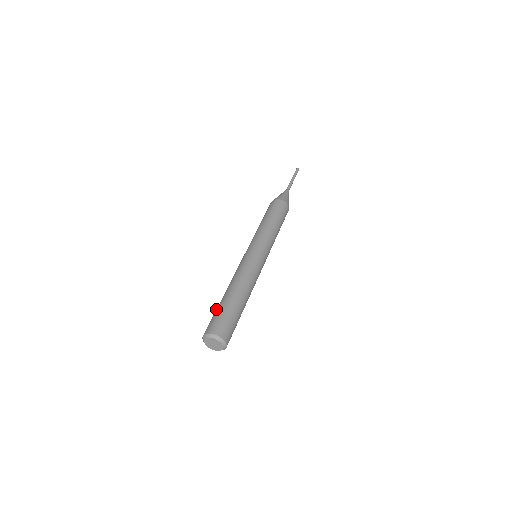
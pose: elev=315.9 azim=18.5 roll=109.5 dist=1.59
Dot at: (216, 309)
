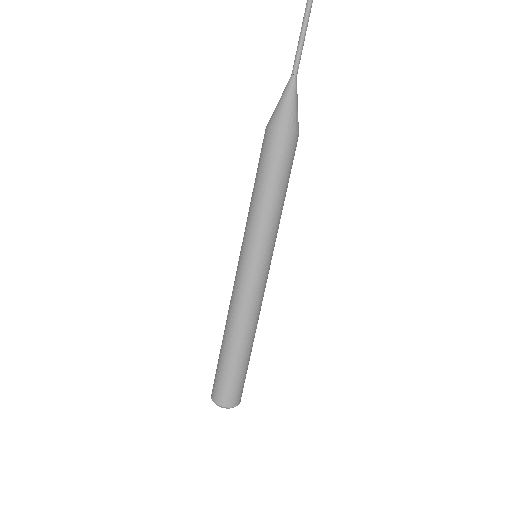
Dot at: (219, 362)
